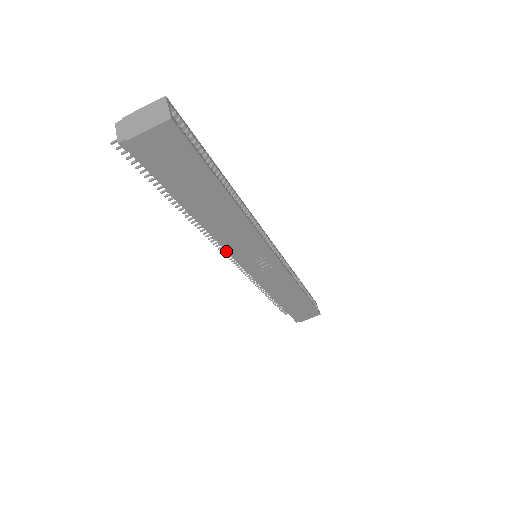
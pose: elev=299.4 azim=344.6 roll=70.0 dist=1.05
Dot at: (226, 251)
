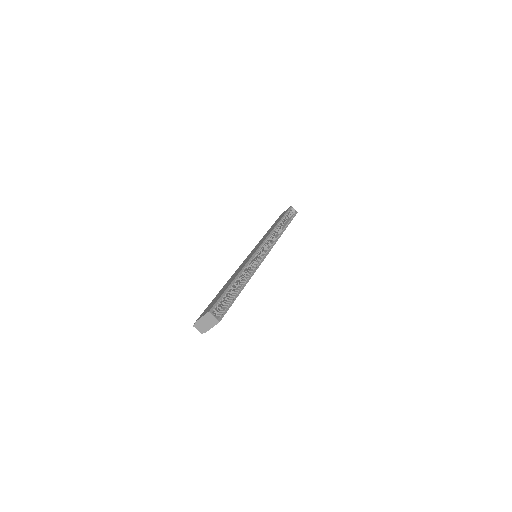
Dot at: occluded
